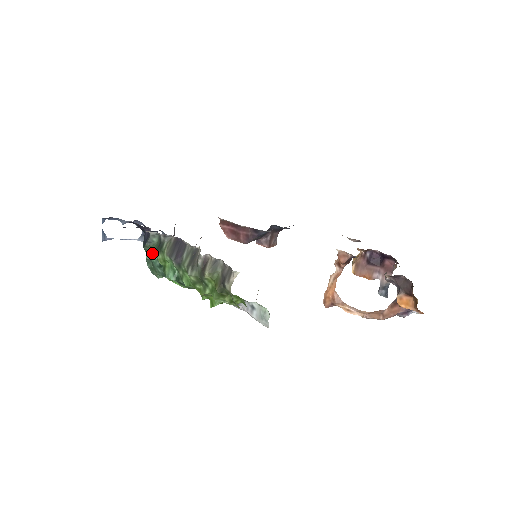
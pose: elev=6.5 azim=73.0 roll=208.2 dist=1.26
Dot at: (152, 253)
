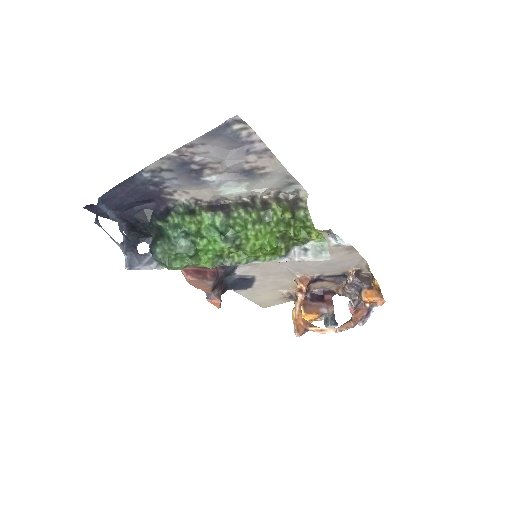
Dot at: (173, 226)
